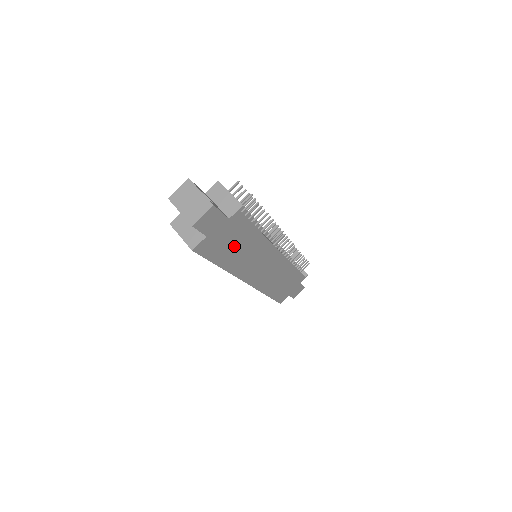
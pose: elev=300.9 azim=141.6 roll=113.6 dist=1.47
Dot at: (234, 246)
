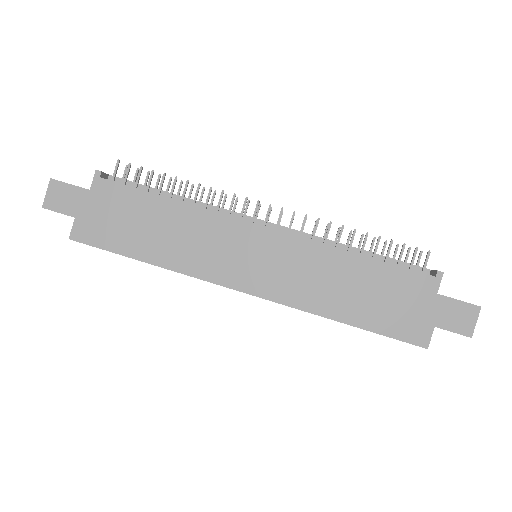
Dot at: (139, 226)
